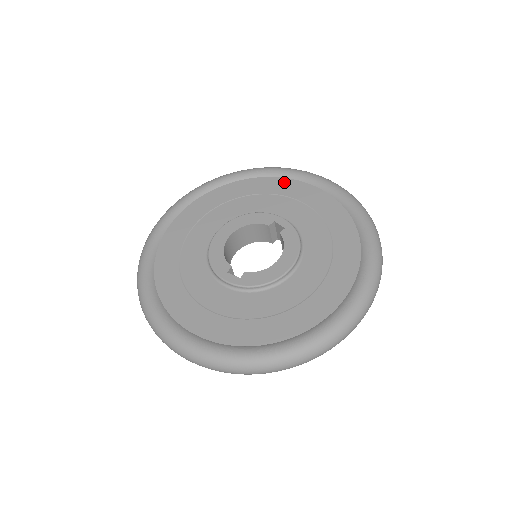
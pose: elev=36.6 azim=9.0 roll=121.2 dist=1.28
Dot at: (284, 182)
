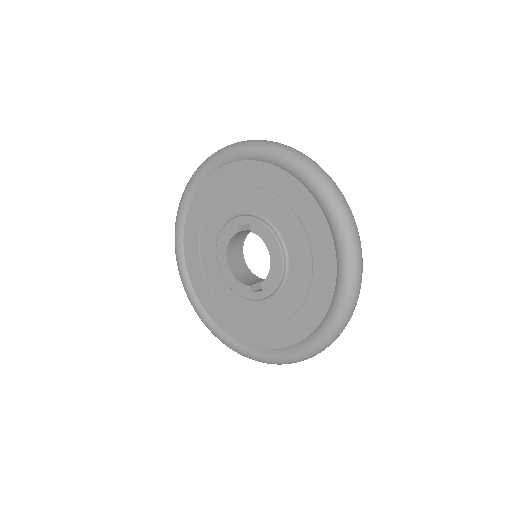
Dot at: (213, 180)
